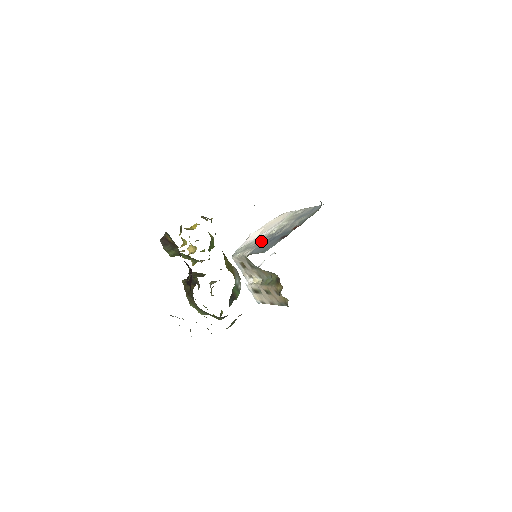
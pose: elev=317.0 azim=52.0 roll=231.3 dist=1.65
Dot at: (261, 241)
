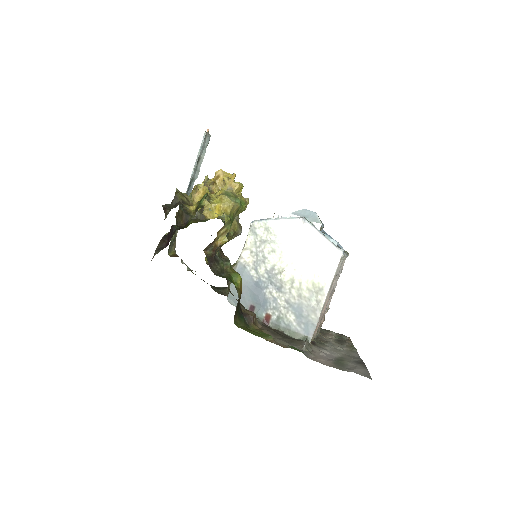
Dot at: (264, 266)
